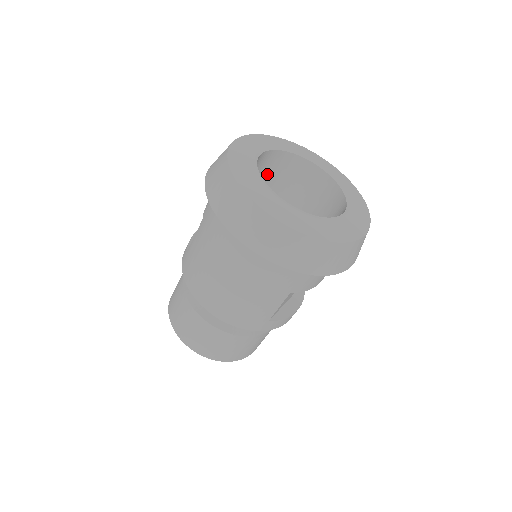
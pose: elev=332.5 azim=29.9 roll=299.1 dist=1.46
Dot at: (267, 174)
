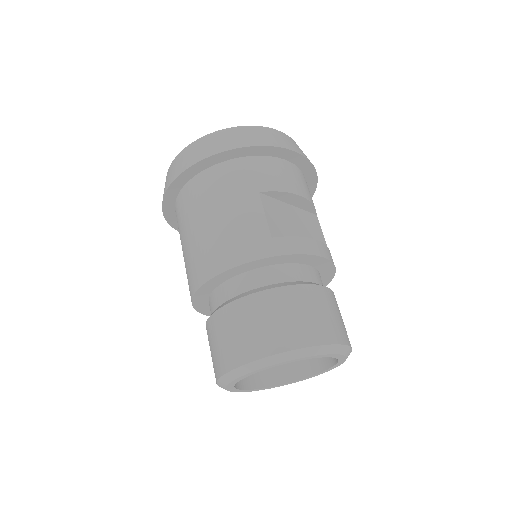
Dot at: occluded
